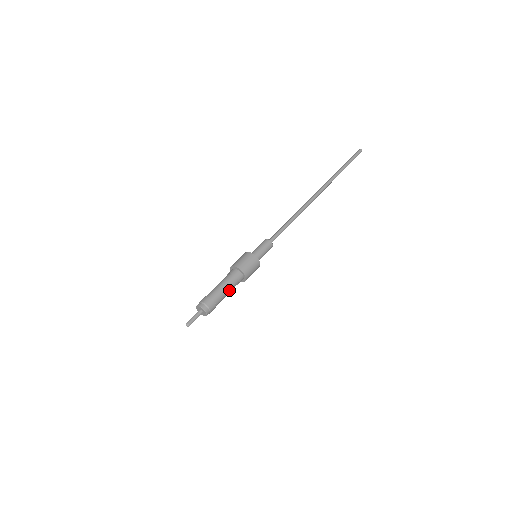
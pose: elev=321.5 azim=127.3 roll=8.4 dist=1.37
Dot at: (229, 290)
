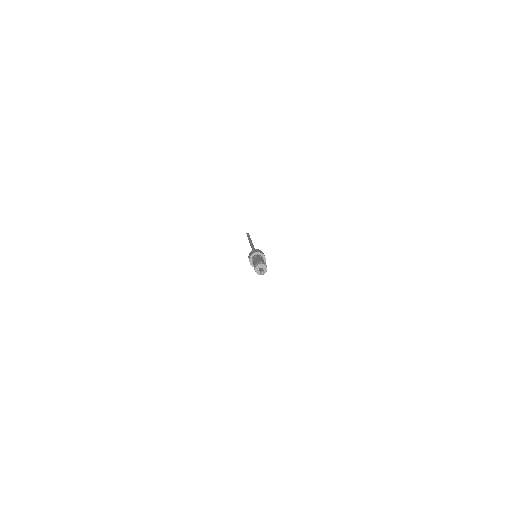
Dot at: occluded
